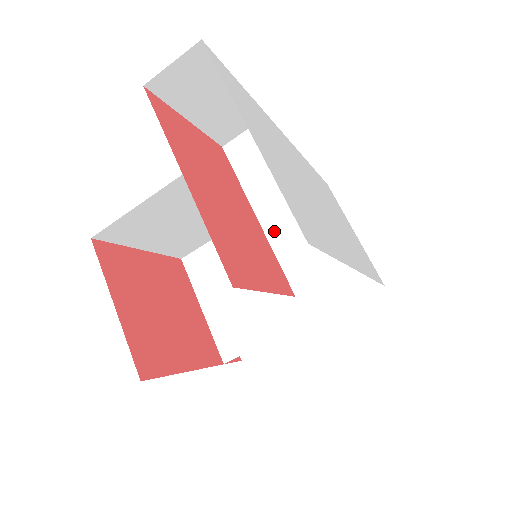
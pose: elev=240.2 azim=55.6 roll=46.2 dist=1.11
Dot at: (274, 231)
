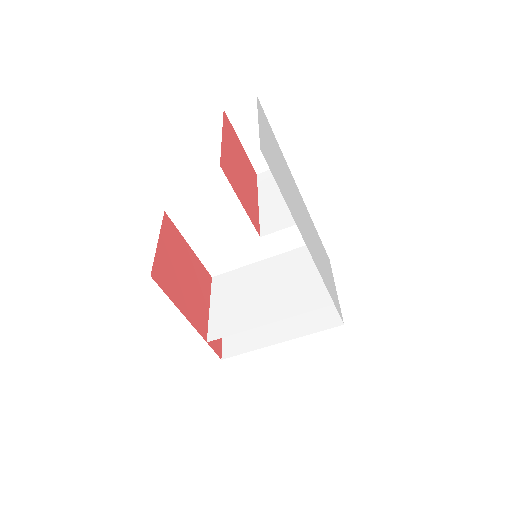
Dot at: (264, 209)
